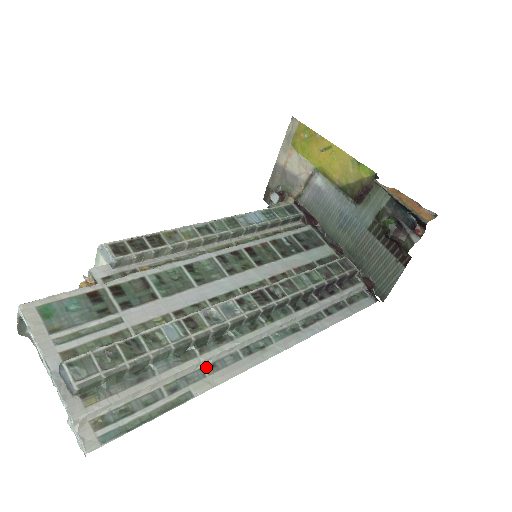
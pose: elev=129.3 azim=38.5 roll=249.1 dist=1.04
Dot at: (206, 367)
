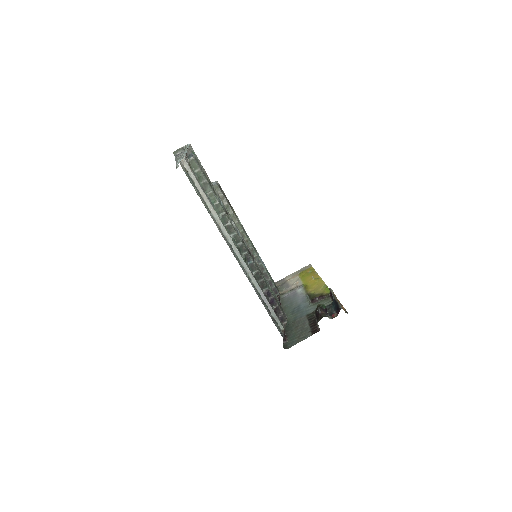
Dot at: (217, 224)
